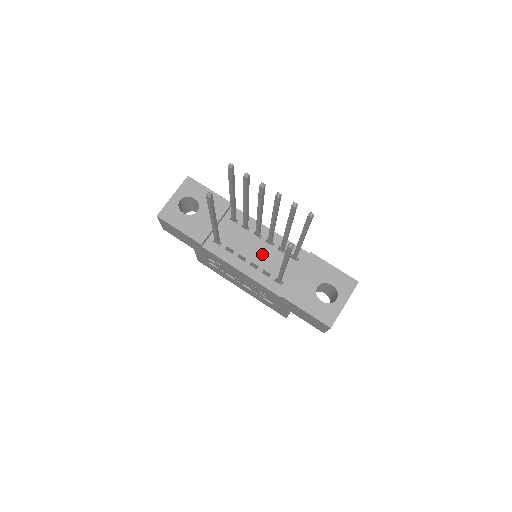
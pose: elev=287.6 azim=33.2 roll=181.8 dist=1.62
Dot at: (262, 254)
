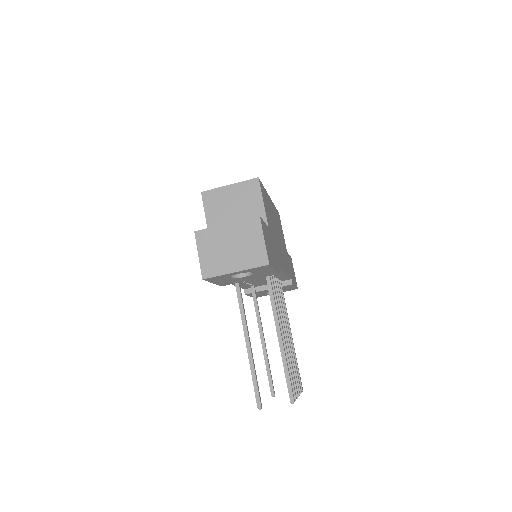
Dot at: occluded
